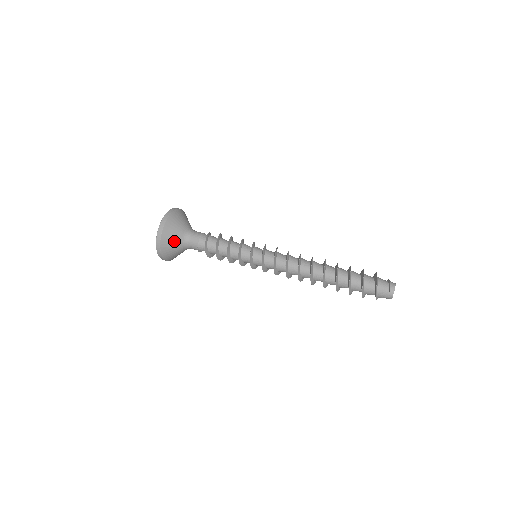
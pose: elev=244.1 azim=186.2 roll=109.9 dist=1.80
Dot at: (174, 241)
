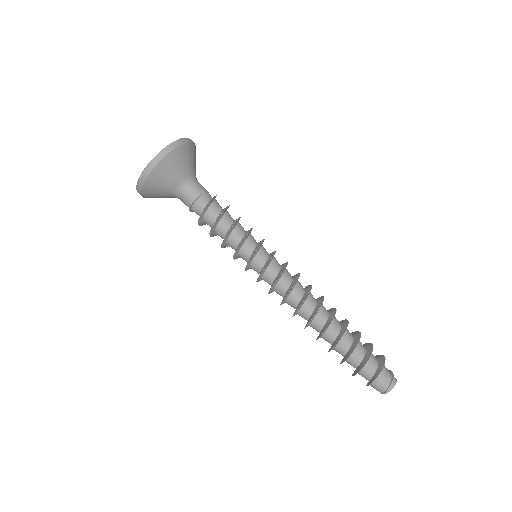
Dot at: (177, 170)
